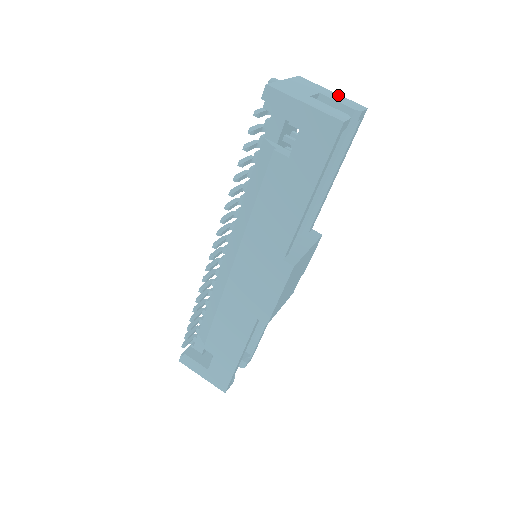
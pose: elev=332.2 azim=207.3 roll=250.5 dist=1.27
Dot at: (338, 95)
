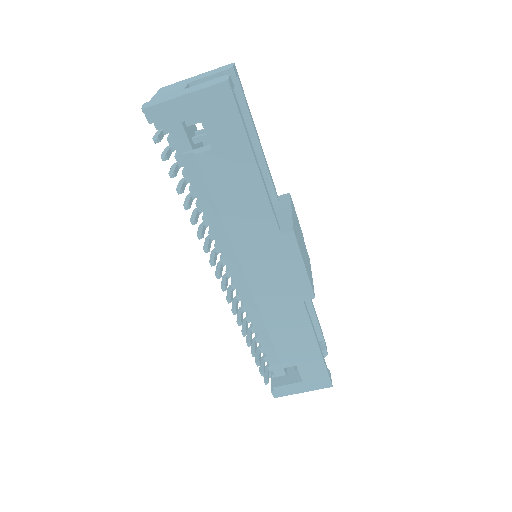
Dot at: (203, 74)
